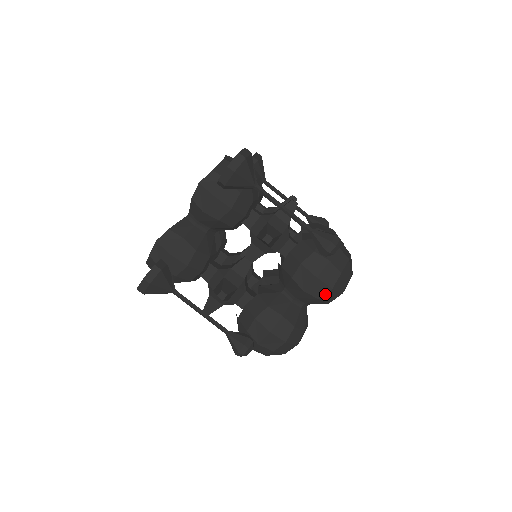
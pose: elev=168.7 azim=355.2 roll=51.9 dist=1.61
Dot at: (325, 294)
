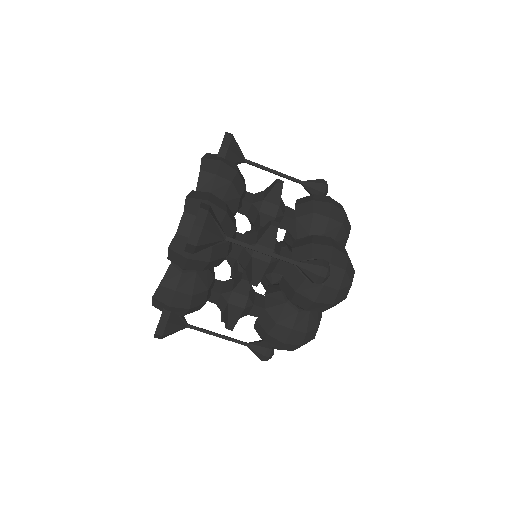
Dot at: (327, 308)
